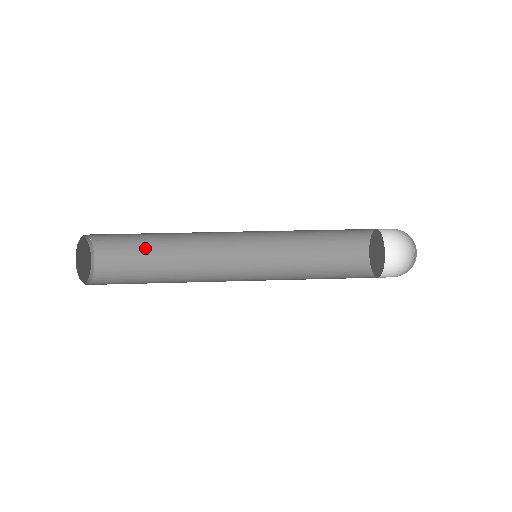
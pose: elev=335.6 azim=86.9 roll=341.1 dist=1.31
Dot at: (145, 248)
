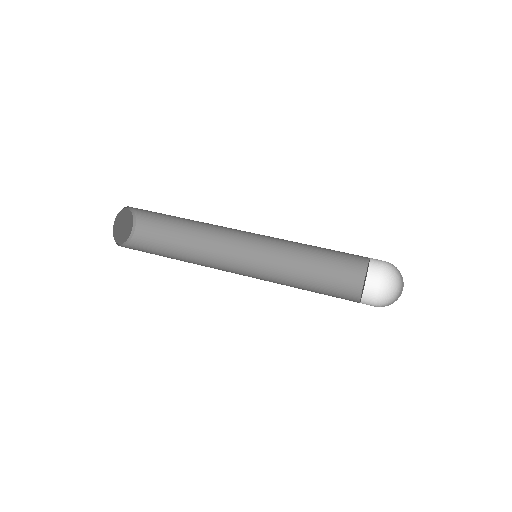
Dot at: (169, 215)
